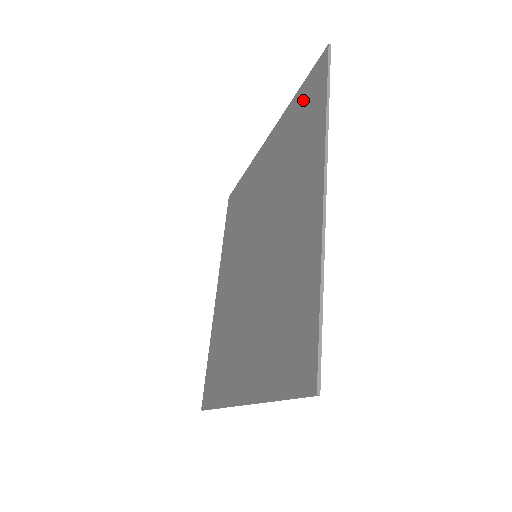
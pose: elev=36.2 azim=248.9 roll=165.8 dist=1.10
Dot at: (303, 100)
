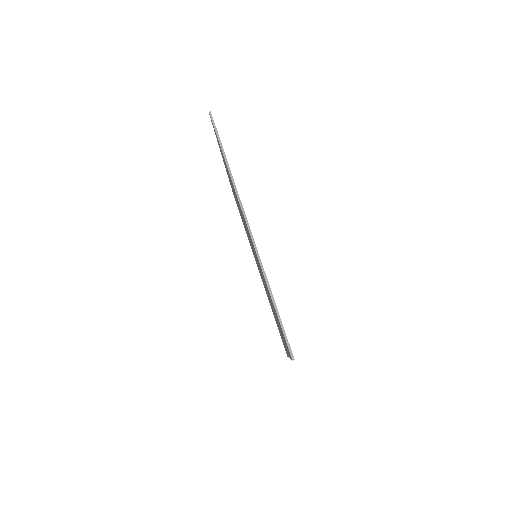
Dot at: occluded
